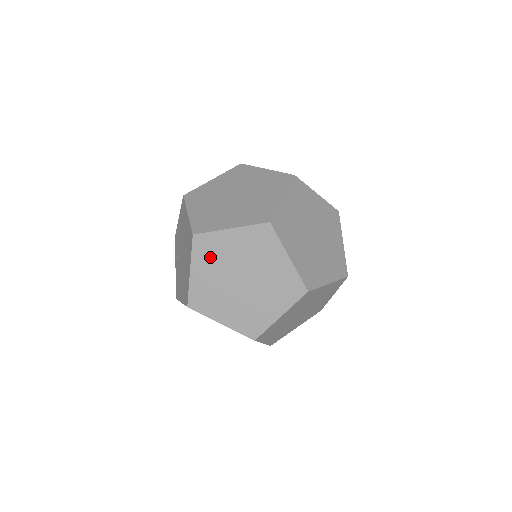
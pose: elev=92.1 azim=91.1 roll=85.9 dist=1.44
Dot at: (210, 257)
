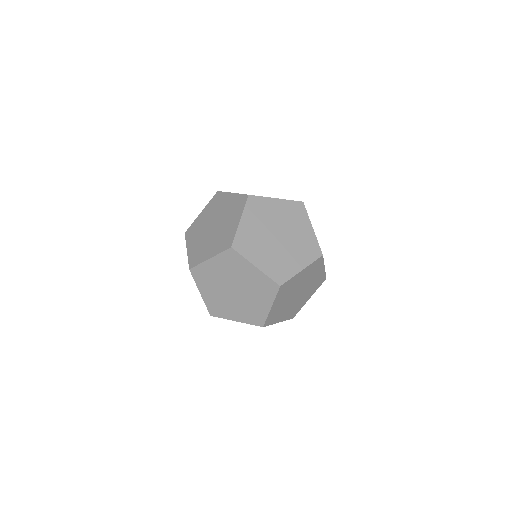
Dot at: (229, 265)
